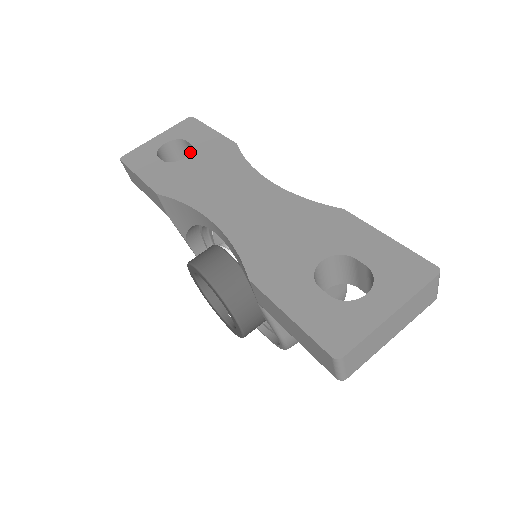
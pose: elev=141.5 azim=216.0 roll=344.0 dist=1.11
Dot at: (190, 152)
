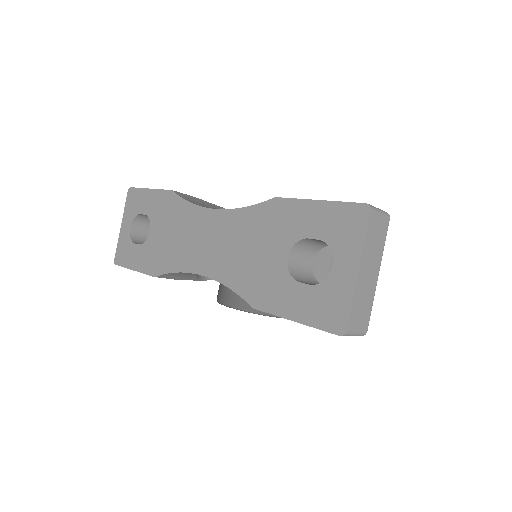
Dot at: occluded
